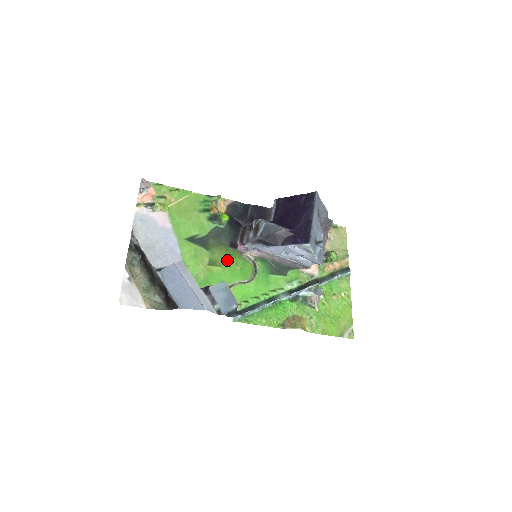
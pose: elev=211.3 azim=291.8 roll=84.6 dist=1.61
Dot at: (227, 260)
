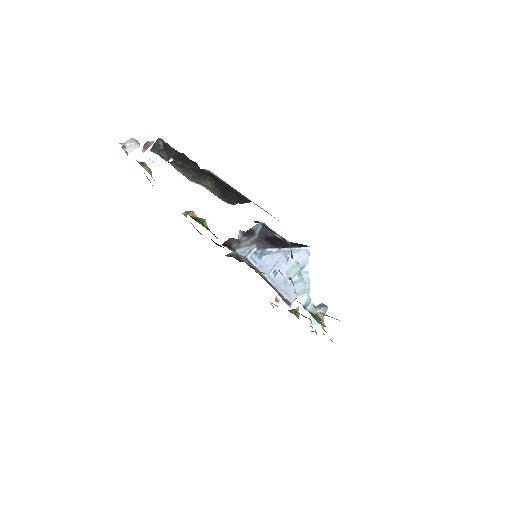
Dot at: occluded
